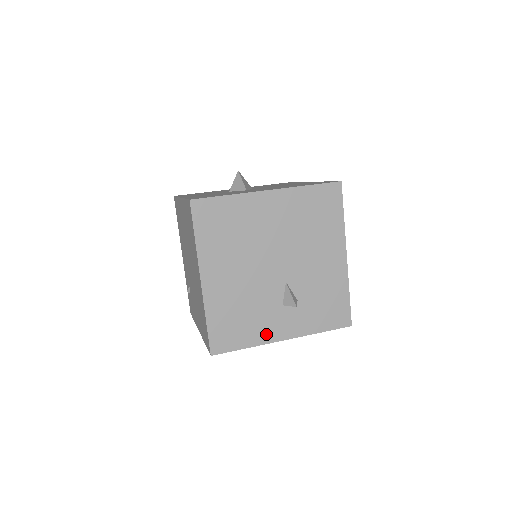
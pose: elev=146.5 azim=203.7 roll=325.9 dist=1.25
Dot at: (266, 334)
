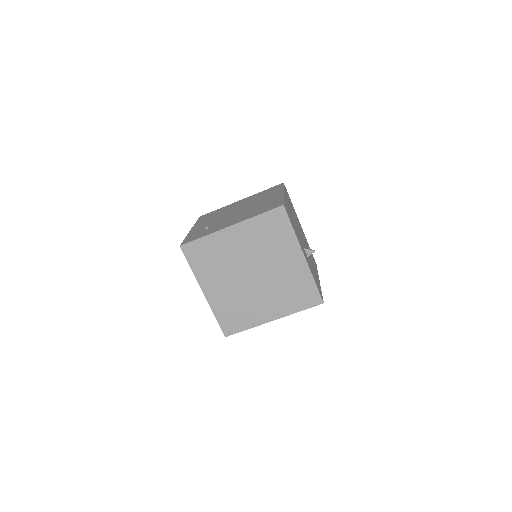
Dot at: (299, 242)
